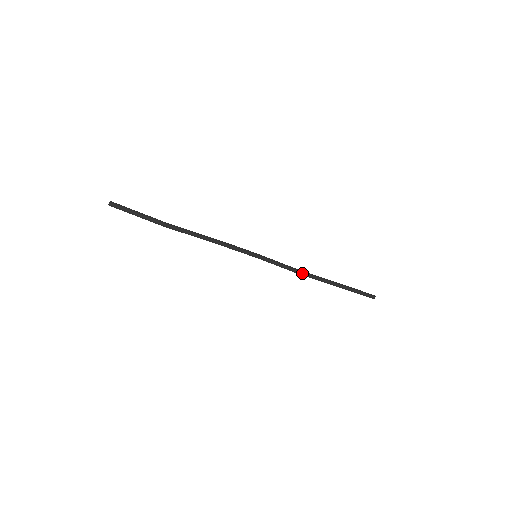
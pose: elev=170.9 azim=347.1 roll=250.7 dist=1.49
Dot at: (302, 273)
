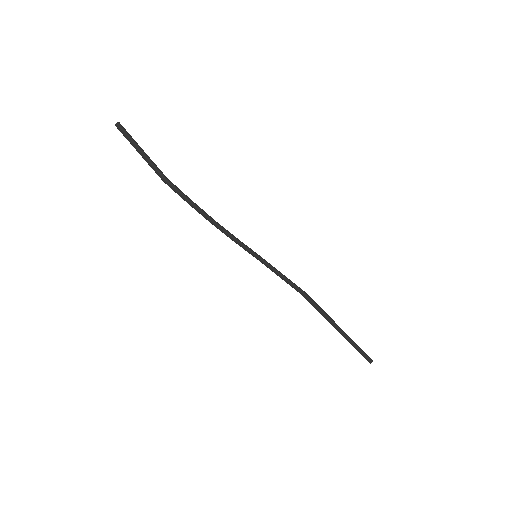
Dot at: (303, 296)
